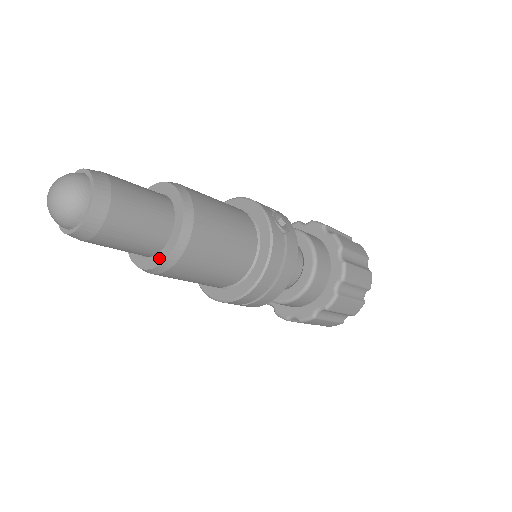
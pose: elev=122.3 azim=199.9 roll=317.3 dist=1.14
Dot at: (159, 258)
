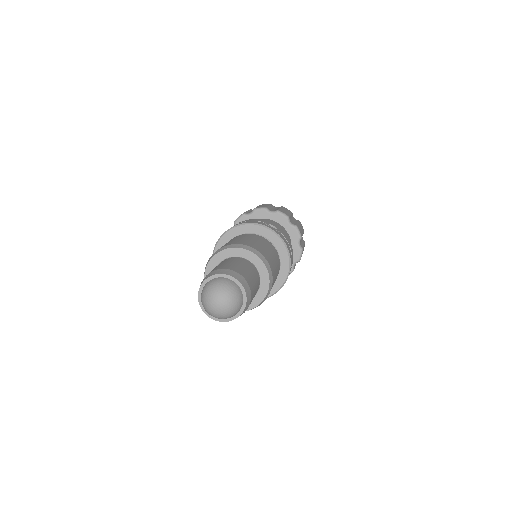
Dot at: (259, 298)
